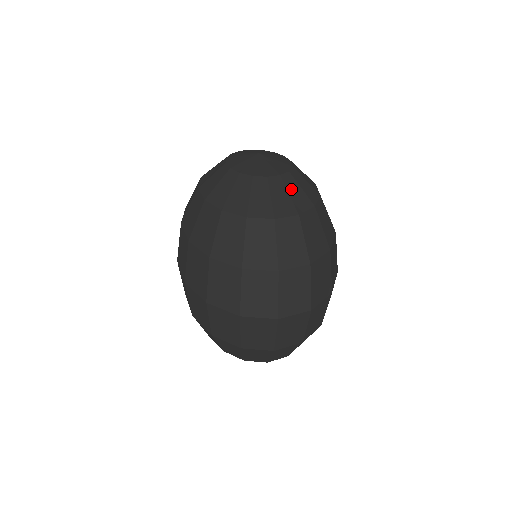
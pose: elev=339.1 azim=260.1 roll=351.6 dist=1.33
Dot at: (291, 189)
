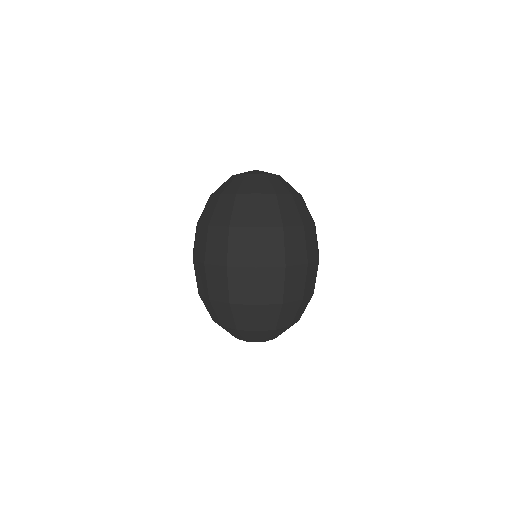
Dot at: (273, 182)
